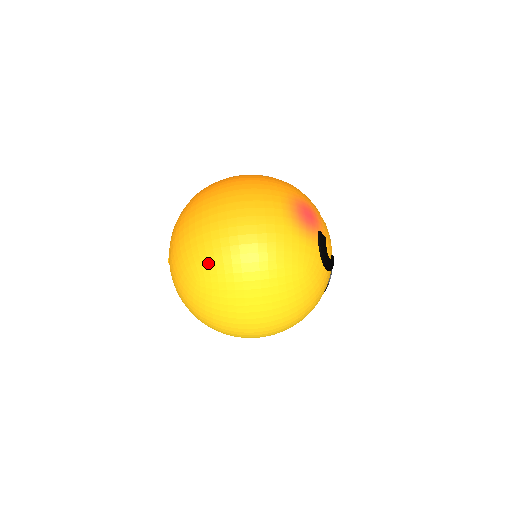
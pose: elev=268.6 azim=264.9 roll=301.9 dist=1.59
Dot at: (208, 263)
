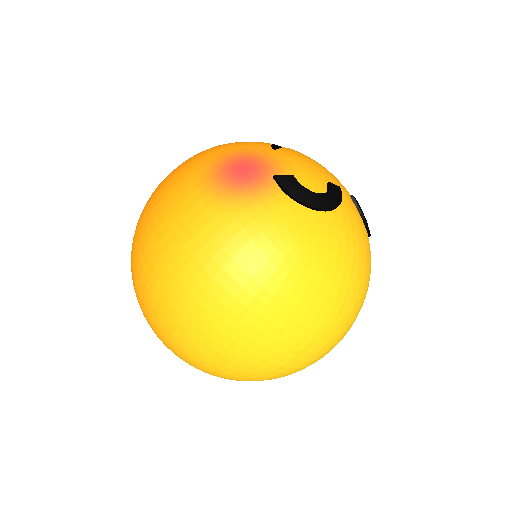
Dot at: (180, 334)
